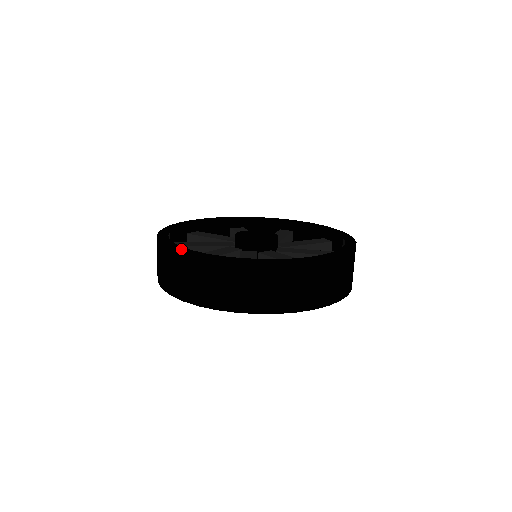
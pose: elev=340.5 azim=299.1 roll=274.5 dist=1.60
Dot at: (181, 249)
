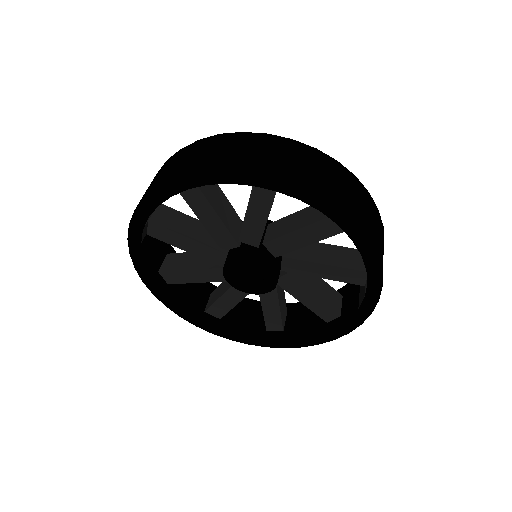
Dot at: occluded
